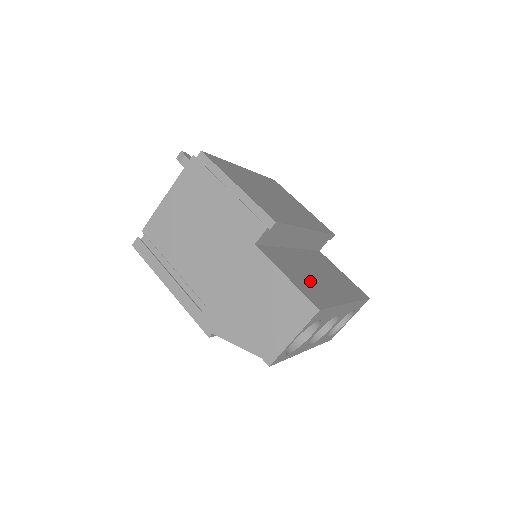
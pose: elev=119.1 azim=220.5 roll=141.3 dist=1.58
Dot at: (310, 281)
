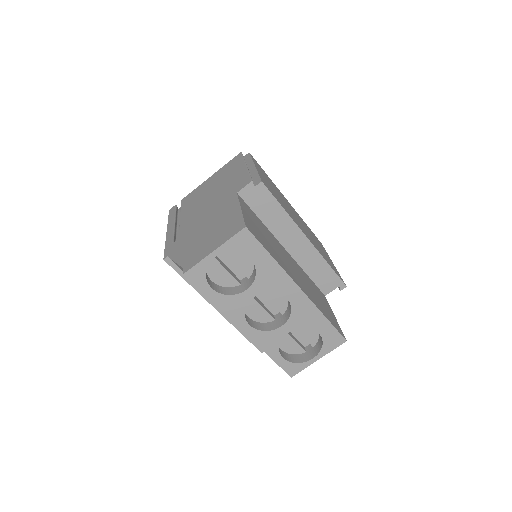
Dot at: (269, 242)
